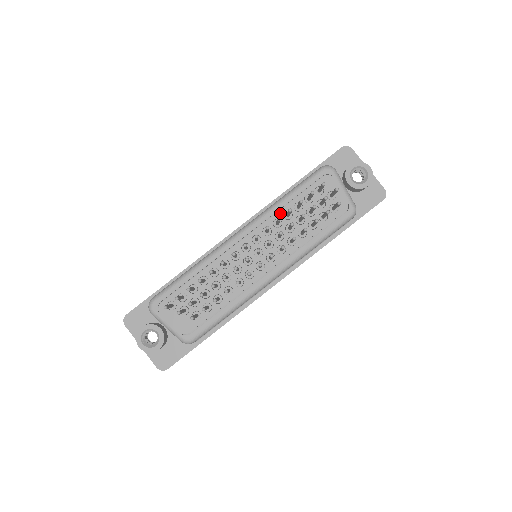
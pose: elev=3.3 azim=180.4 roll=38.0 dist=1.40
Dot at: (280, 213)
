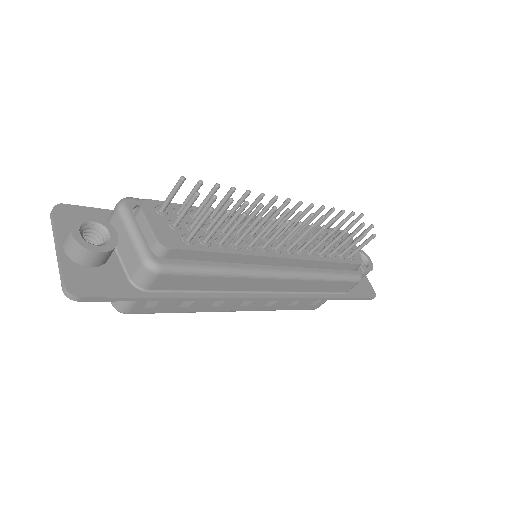
Dot at: occluded
